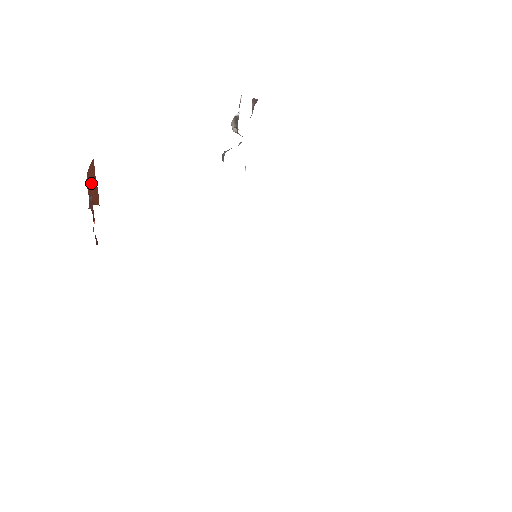
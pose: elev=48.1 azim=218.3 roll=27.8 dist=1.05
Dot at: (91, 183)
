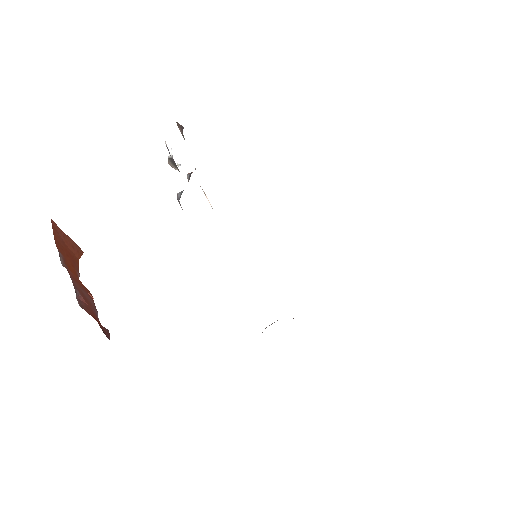
Dot at: (64, 246)
